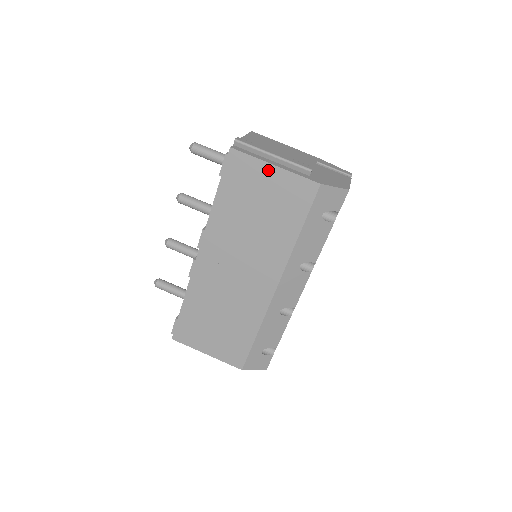
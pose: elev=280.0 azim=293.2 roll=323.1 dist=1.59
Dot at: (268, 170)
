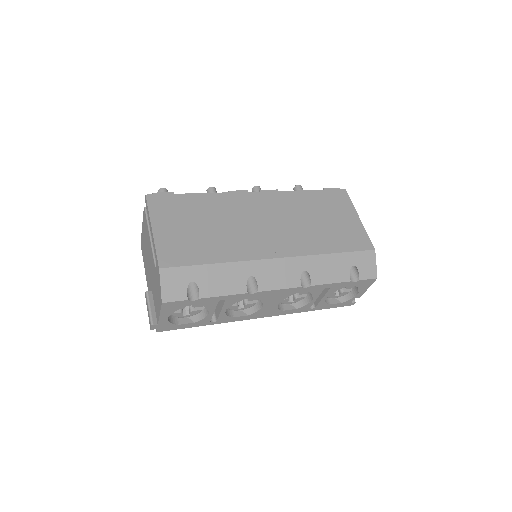
Dot at: (353, 215)
